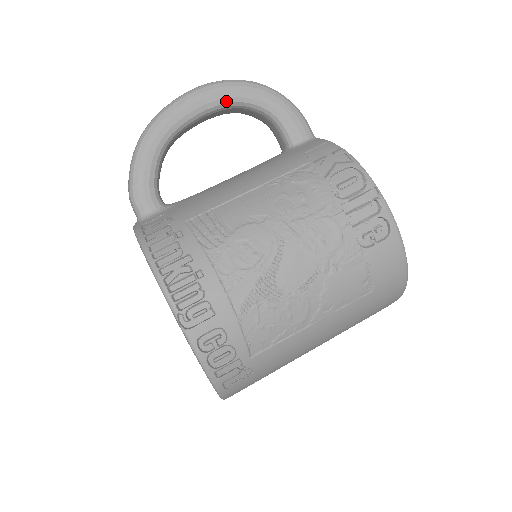
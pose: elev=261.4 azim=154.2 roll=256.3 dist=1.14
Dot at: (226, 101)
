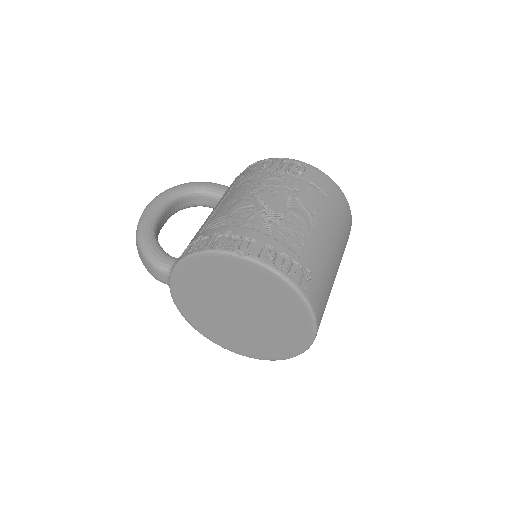
Dot at: (170, 198)
